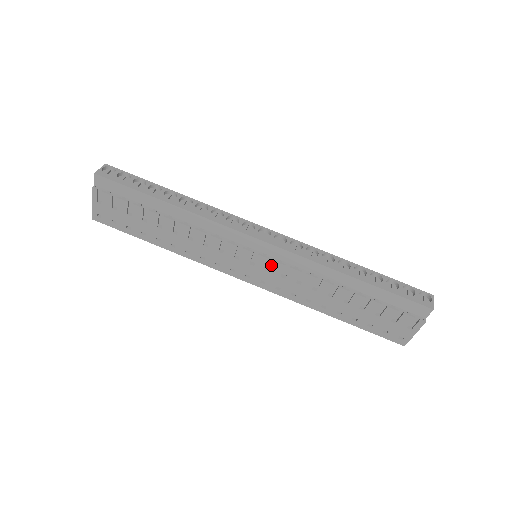
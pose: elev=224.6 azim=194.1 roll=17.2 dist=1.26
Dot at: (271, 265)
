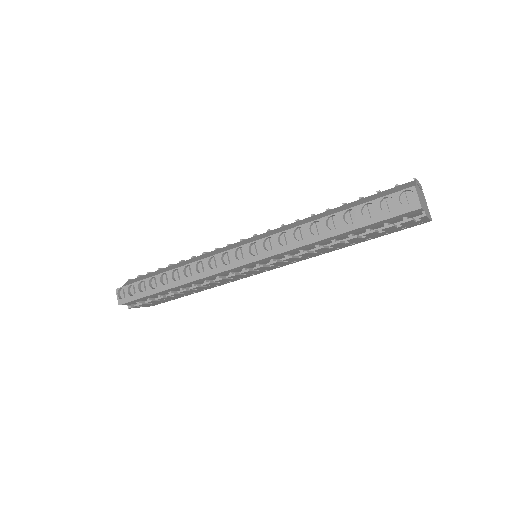
Dot at: occluded
